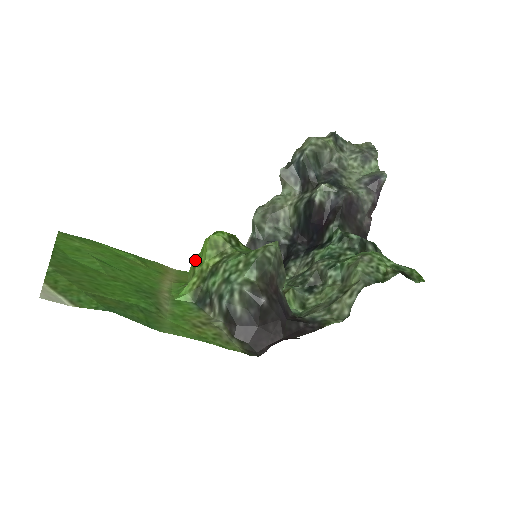
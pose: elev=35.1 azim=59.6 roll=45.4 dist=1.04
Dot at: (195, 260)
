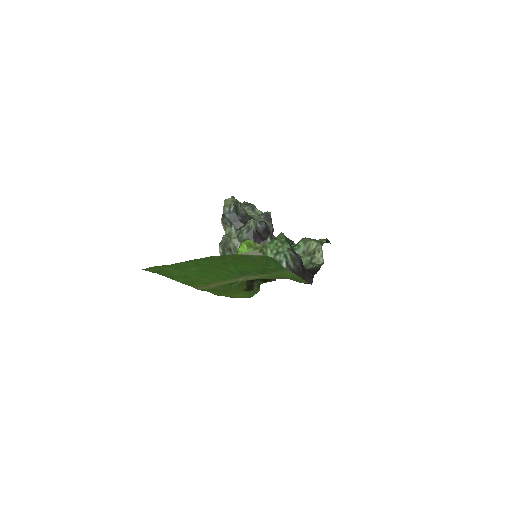
Dot at: occluded
